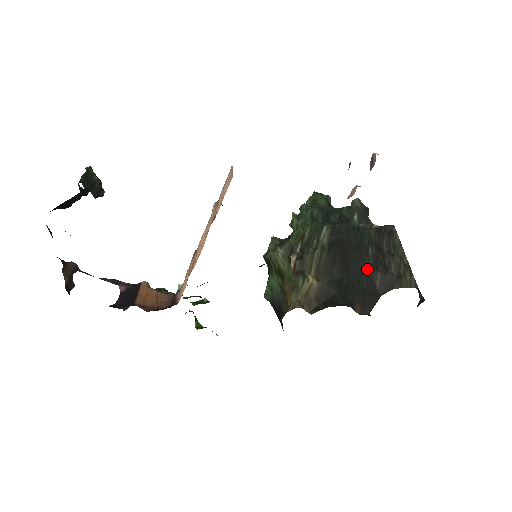
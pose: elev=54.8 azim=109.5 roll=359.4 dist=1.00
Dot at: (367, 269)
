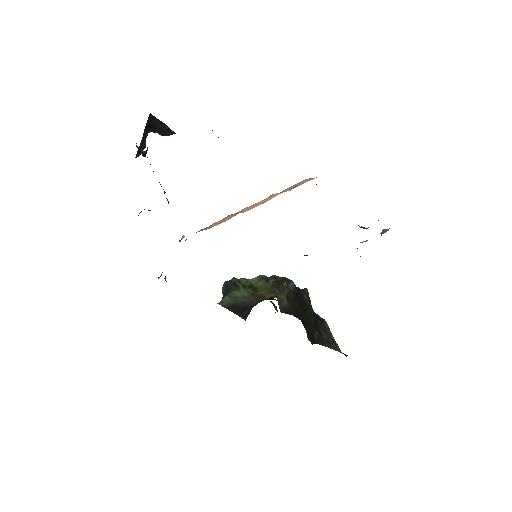
Dot at: (310, 324)
